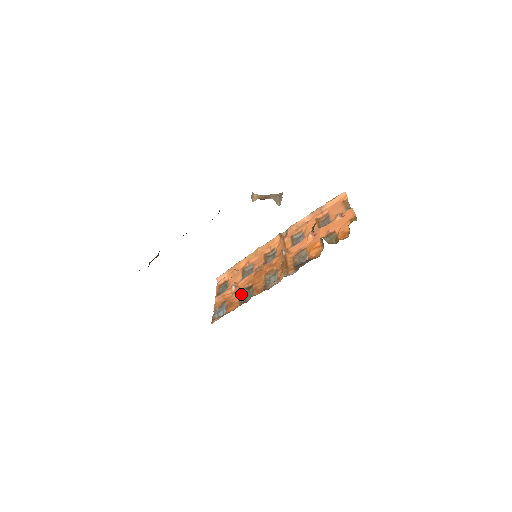
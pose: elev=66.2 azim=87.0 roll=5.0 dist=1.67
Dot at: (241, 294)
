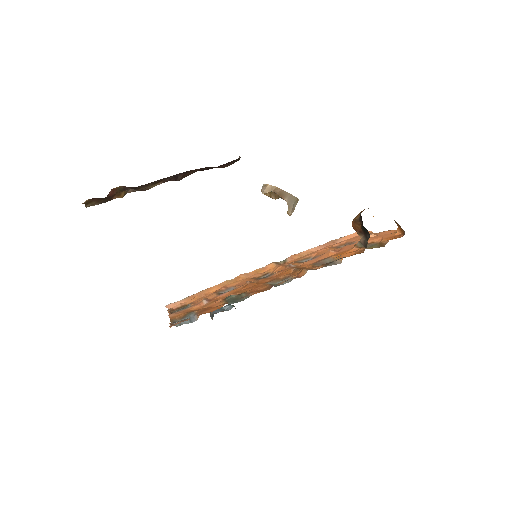
Dot at: (226, 298)
